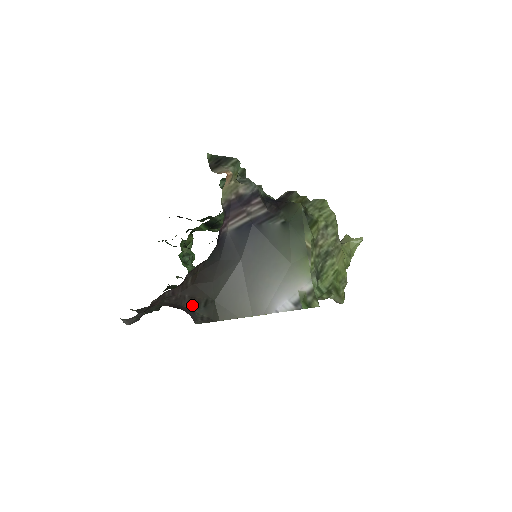
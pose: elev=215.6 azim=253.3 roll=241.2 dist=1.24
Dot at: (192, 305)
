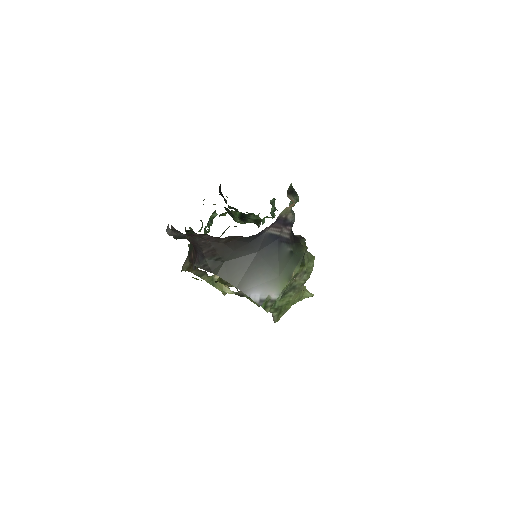
Dot at: (208, 254)
